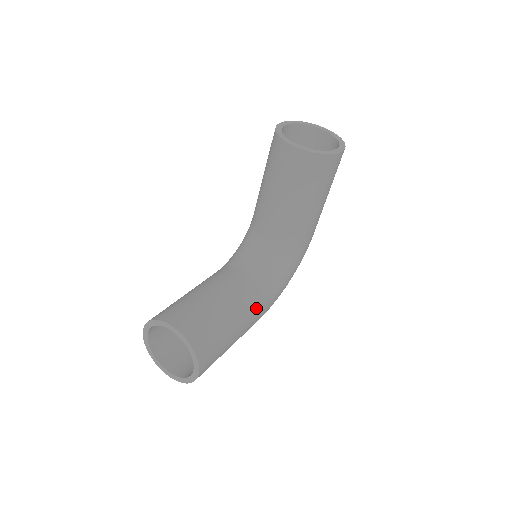
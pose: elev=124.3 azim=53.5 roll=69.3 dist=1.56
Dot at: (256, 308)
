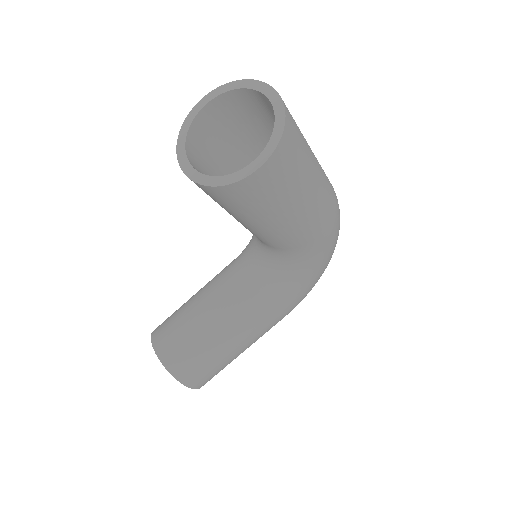
Dot at: (262, 318)
